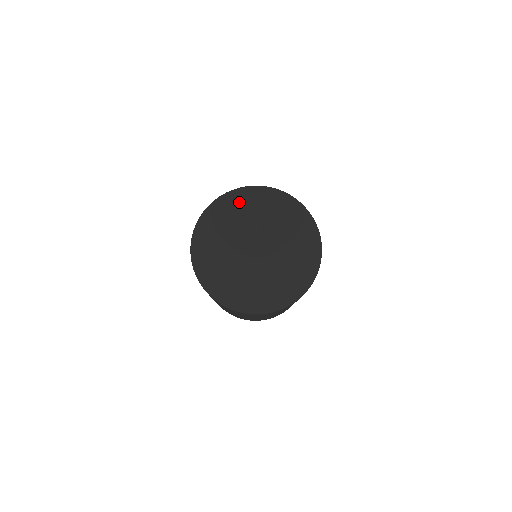
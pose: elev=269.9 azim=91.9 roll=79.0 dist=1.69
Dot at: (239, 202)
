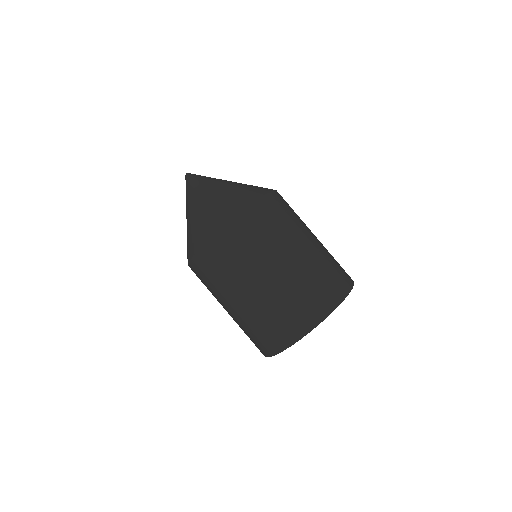
Dot at: occluded
